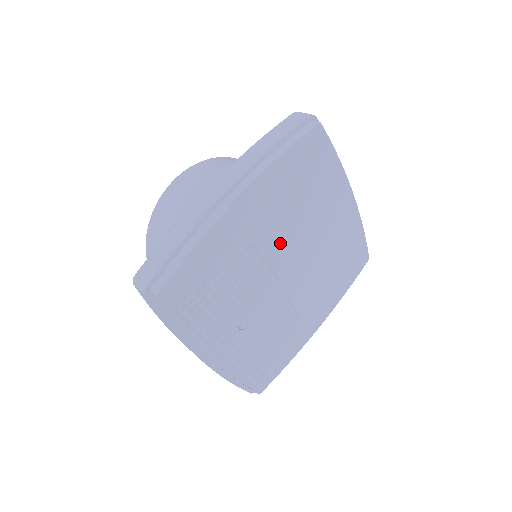
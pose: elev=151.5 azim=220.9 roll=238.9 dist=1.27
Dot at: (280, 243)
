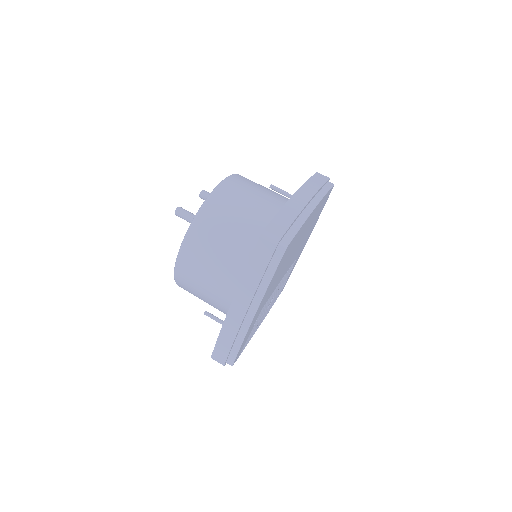
Dot at: (278, 280)
